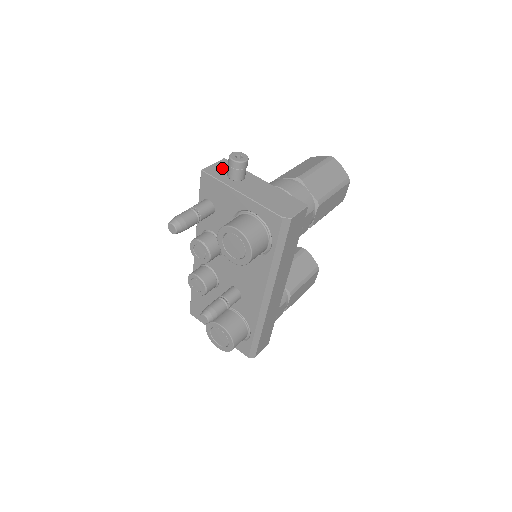
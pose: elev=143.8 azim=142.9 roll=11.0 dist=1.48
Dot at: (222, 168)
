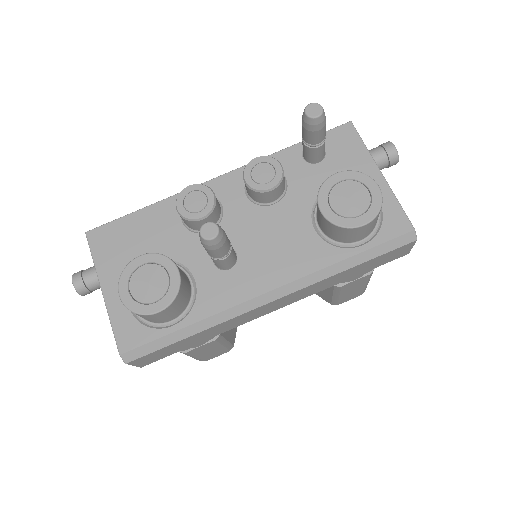
Dot at: occluded
